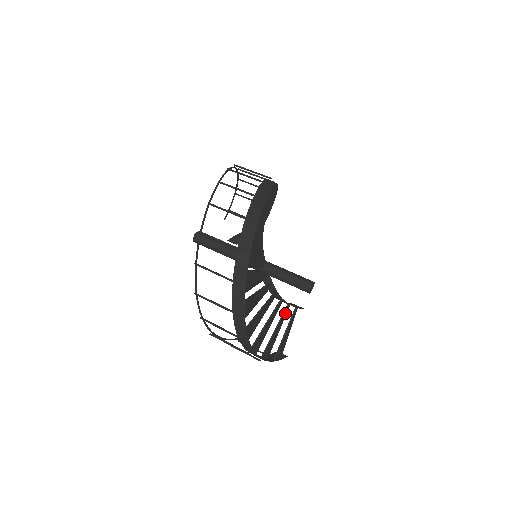
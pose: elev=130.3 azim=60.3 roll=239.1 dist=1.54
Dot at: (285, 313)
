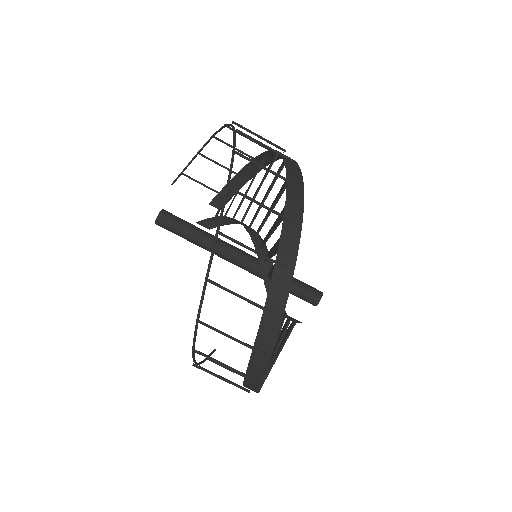
Dot at: (284, 330)
